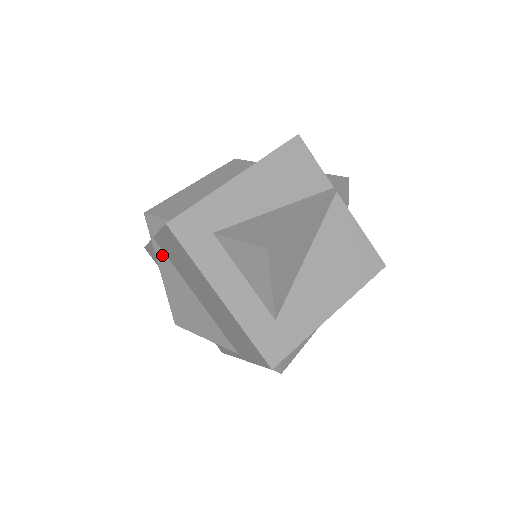
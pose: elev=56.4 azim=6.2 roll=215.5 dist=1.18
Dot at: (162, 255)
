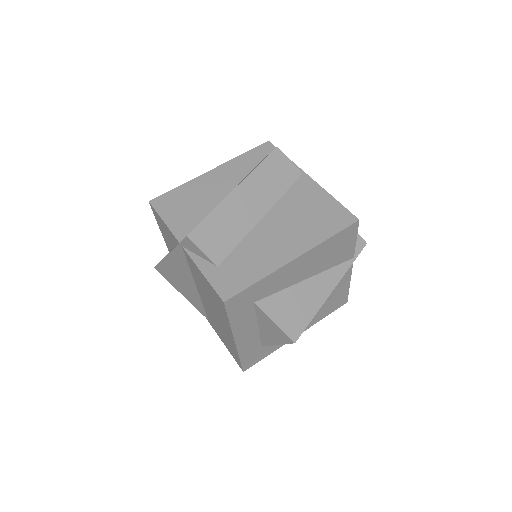
Dot at: (182, 256)
